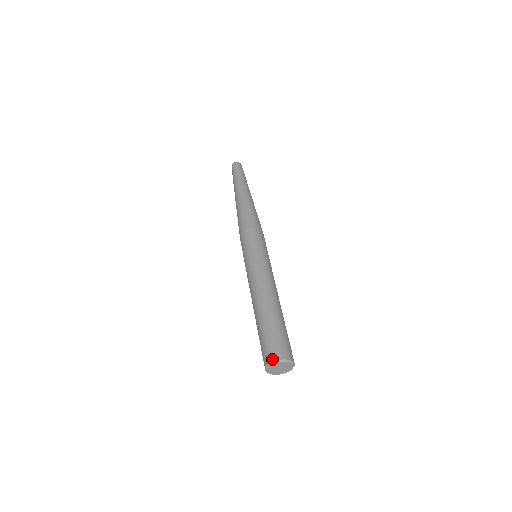
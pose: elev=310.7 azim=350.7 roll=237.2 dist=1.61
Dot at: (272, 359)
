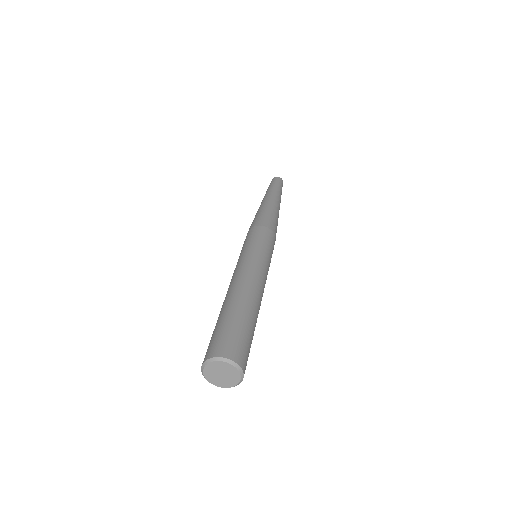
Dot at: (230, 355)
